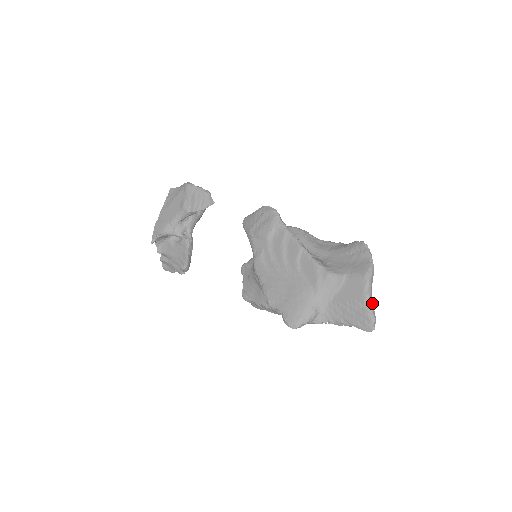
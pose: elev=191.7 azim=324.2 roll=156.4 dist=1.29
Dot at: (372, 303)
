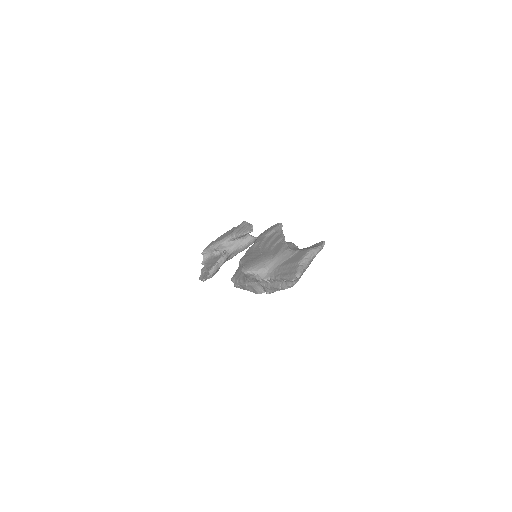
Dot at: (305, 266)
